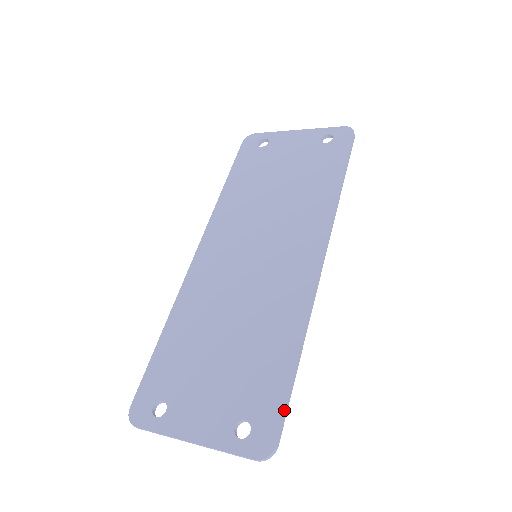
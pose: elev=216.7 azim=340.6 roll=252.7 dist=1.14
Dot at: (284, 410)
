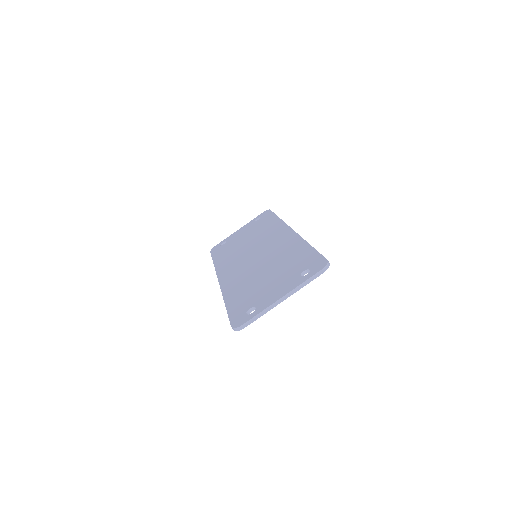
Dot at: (320, 254)
